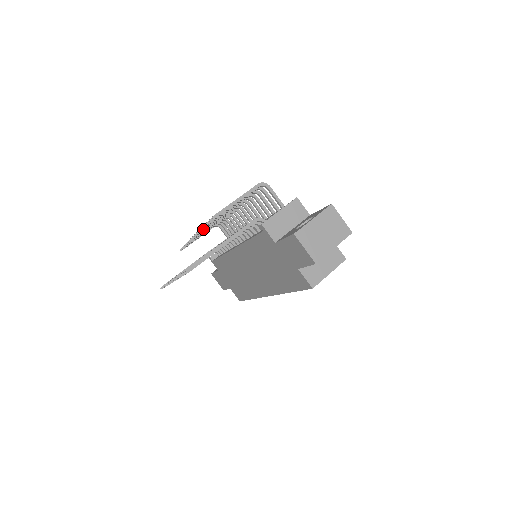
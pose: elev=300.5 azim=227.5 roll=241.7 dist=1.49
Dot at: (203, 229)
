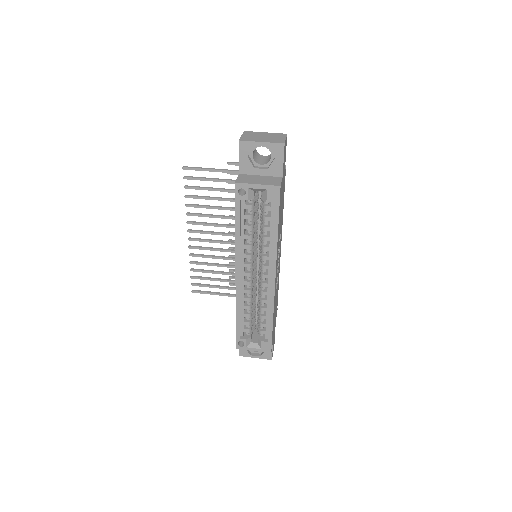
Dot at: occluded
